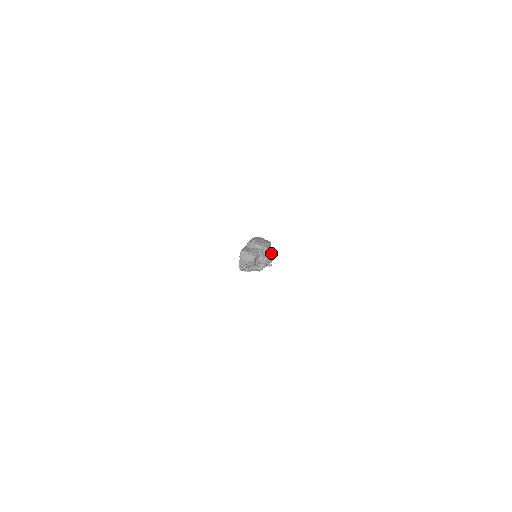
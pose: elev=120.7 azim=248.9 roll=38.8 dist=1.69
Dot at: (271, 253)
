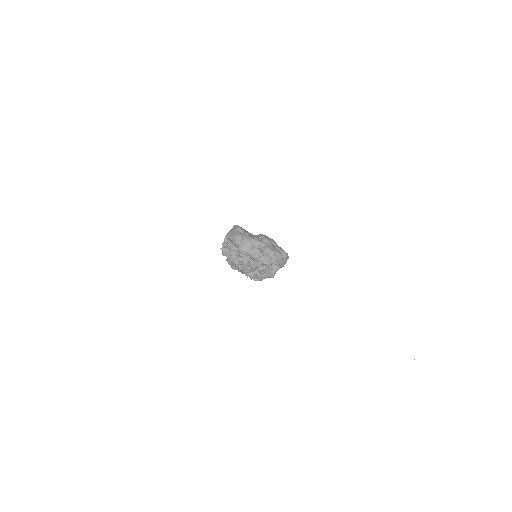
Dot at: (273, 257)
